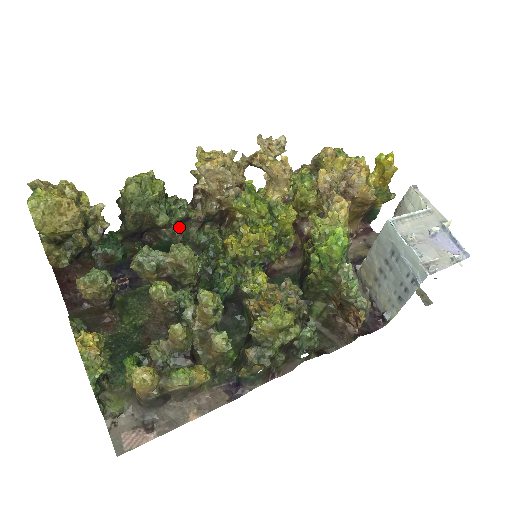
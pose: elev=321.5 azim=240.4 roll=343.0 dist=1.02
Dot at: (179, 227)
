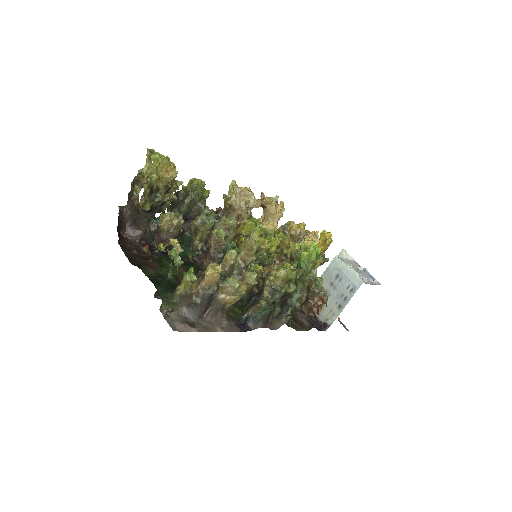
Dot at: occluded
